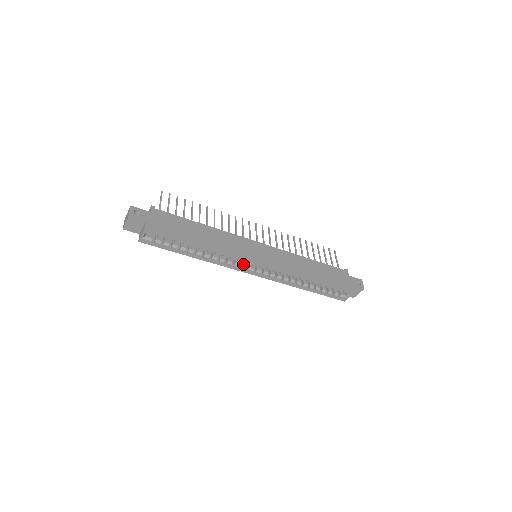
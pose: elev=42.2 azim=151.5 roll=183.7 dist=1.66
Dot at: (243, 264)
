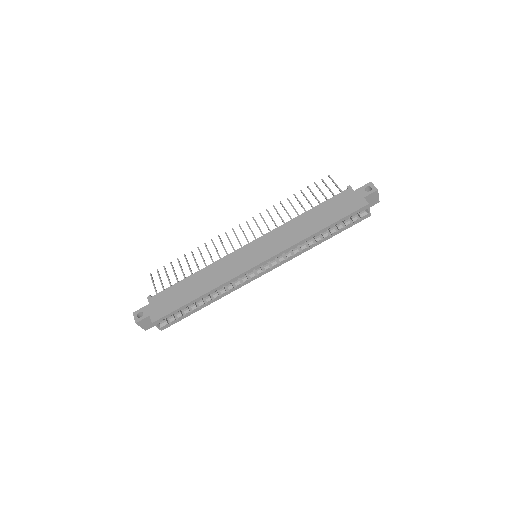
Dot at: (249, 274)
